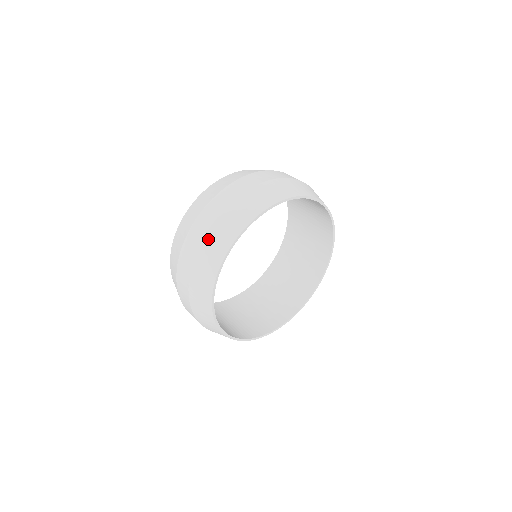
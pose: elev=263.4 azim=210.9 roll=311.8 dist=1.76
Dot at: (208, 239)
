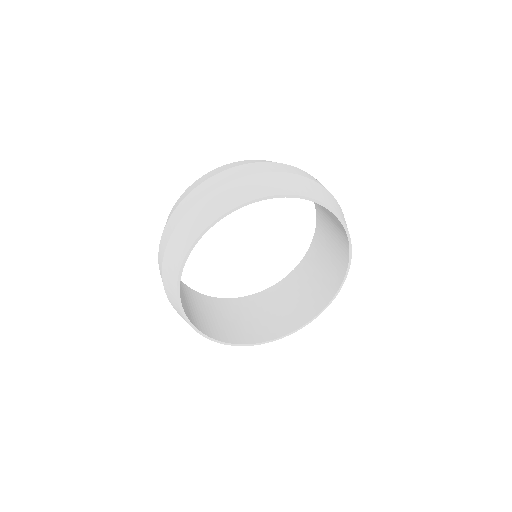
Dot at: (255, 178)
